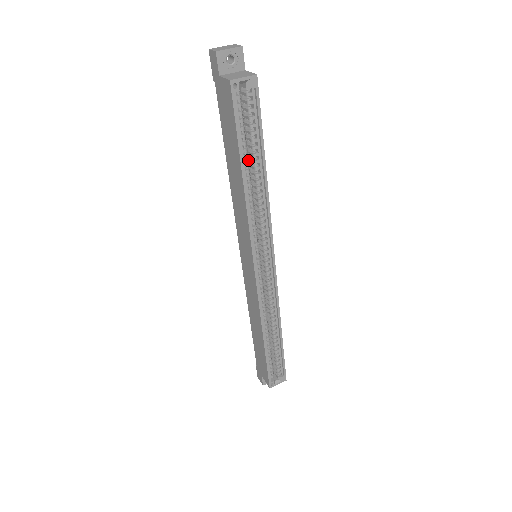
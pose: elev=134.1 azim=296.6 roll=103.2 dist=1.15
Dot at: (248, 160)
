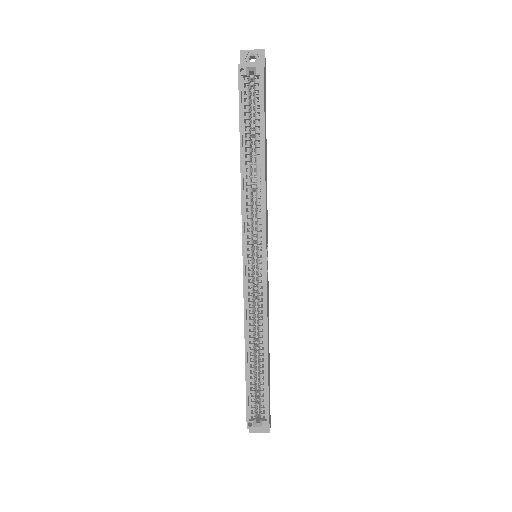
Dot at: (256, 149)
